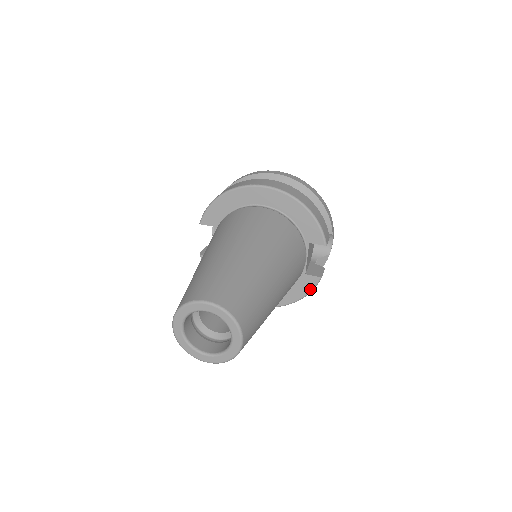
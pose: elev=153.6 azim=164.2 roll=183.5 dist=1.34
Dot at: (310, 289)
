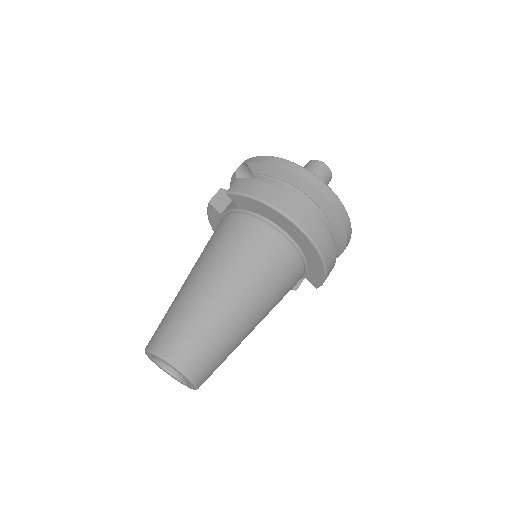
Dot at: occluded
